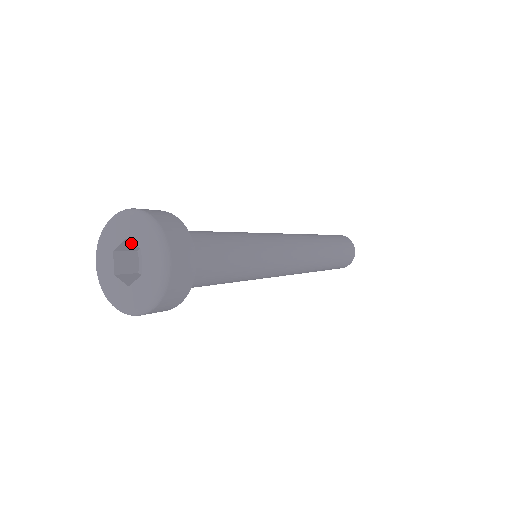
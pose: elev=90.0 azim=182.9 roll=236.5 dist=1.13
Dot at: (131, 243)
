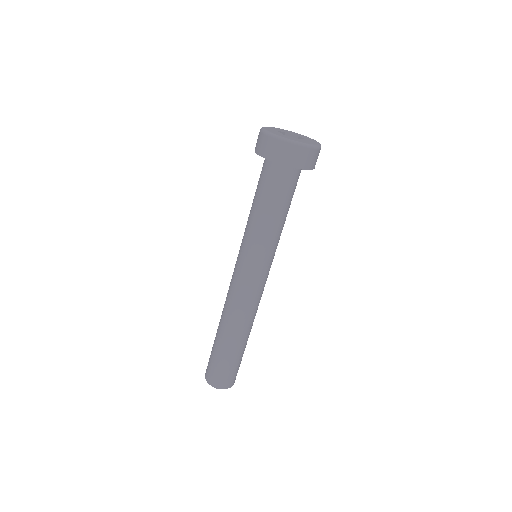
Dot at: occluded
